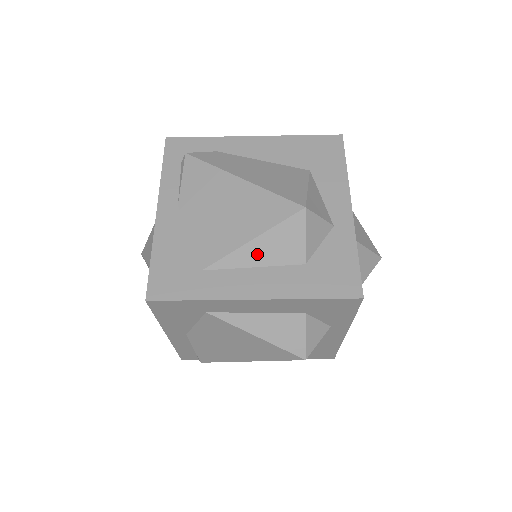
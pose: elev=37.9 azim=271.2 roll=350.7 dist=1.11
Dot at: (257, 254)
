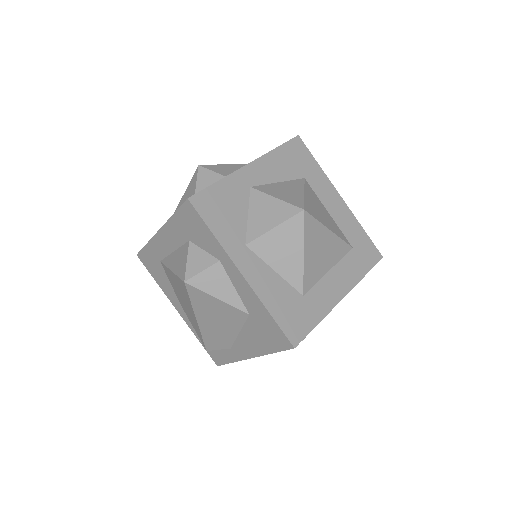
Dot at: occluded
